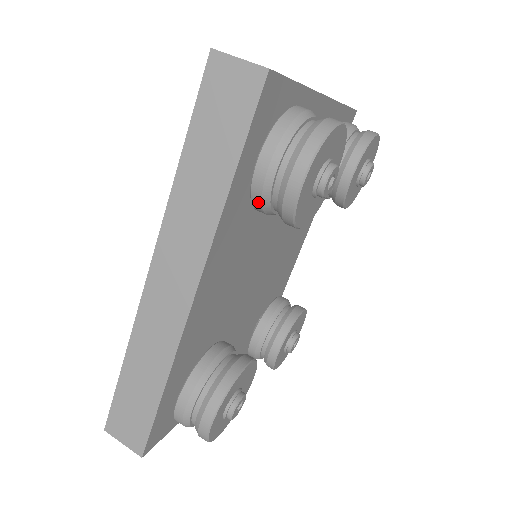
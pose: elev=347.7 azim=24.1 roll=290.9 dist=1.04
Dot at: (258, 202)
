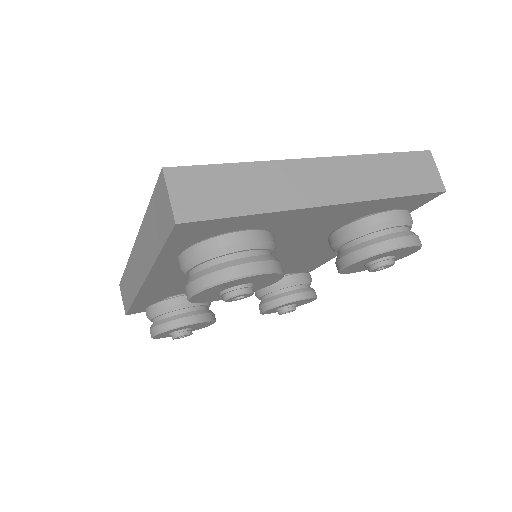
Dot at: occluded
